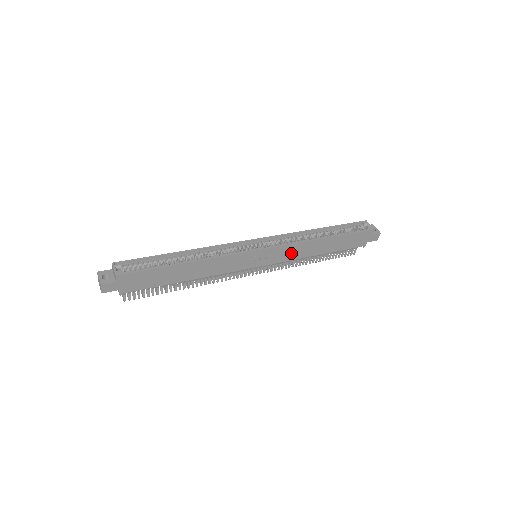
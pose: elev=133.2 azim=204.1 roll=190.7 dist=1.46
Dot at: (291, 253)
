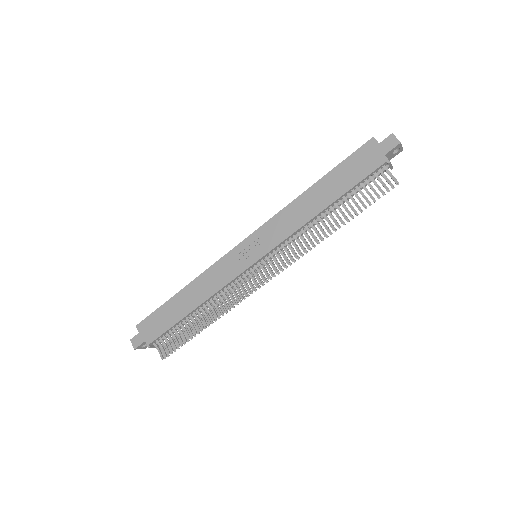
Dot at: (283, 227)
